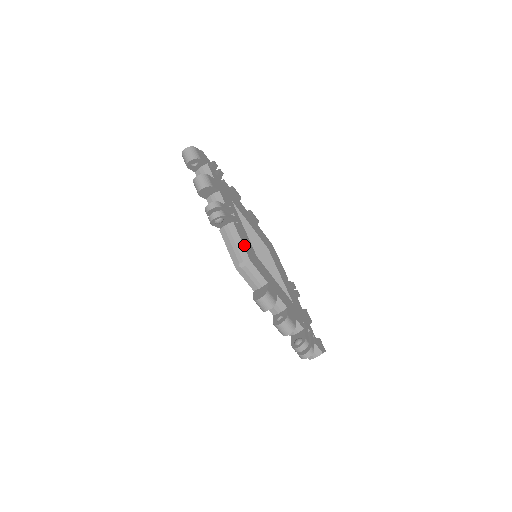
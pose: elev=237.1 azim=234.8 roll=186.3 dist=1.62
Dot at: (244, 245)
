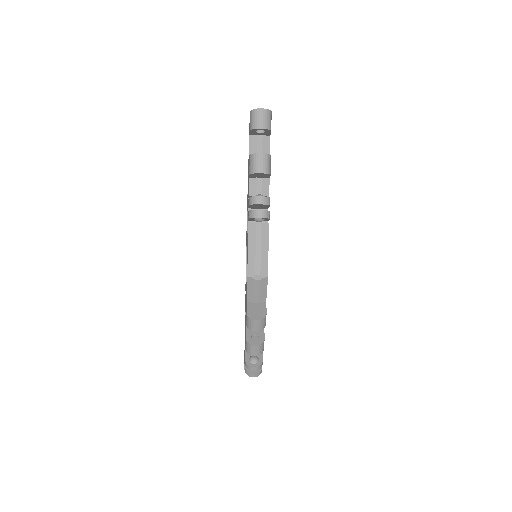
Dot at: occluded
